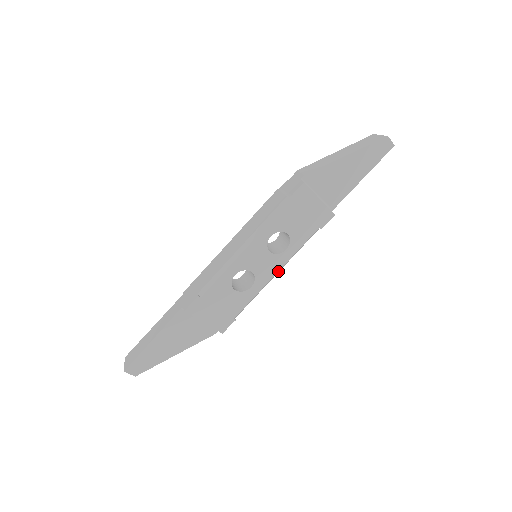
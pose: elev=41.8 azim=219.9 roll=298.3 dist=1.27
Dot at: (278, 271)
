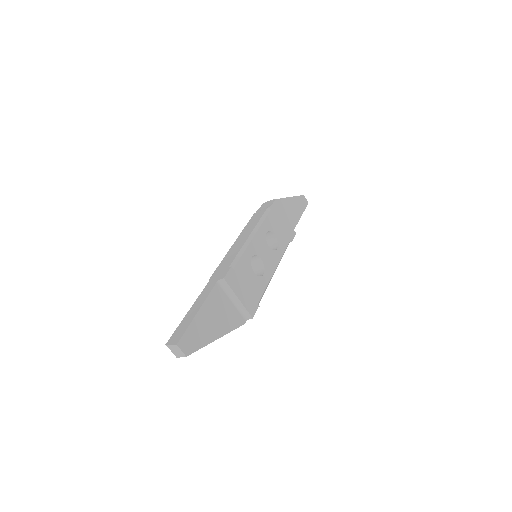
Dot at: (276, 267)
